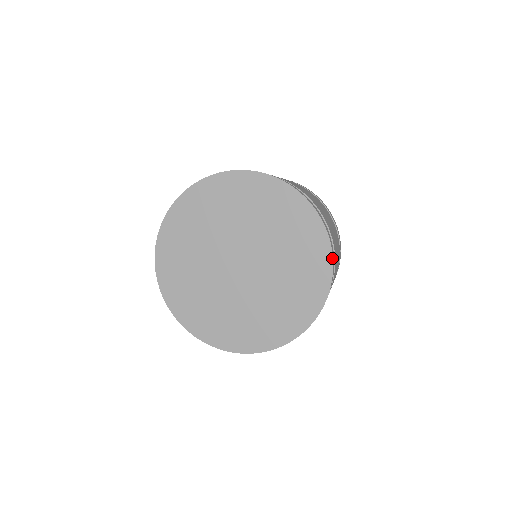
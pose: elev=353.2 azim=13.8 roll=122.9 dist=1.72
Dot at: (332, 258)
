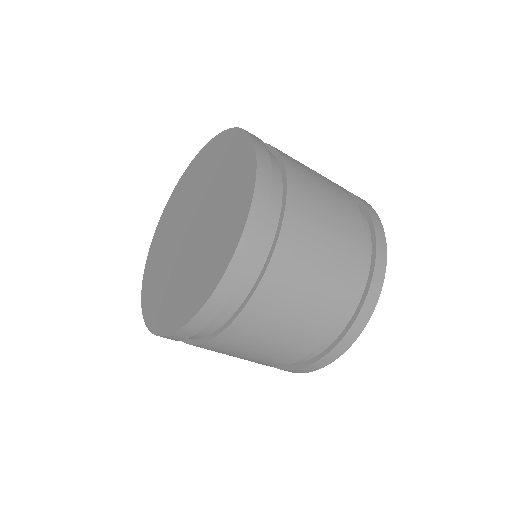
Dot at: (244, 227)
